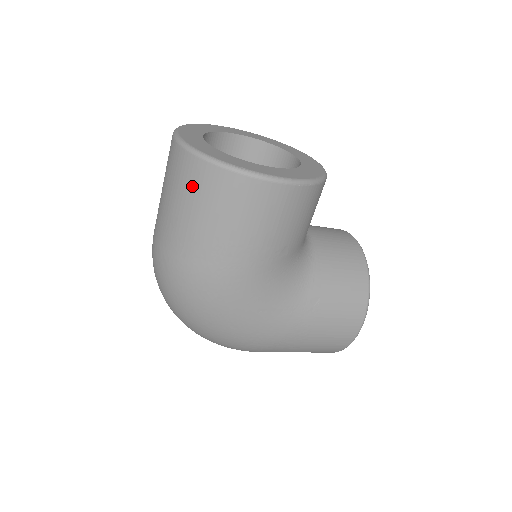
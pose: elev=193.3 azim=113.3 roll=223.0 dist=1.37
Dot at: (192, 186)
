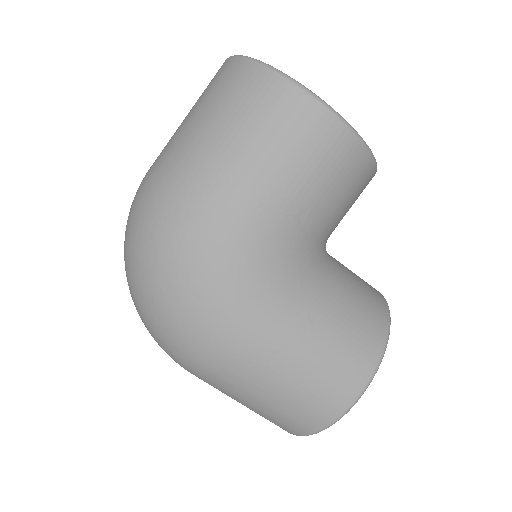
Dot at: (226, 90)
